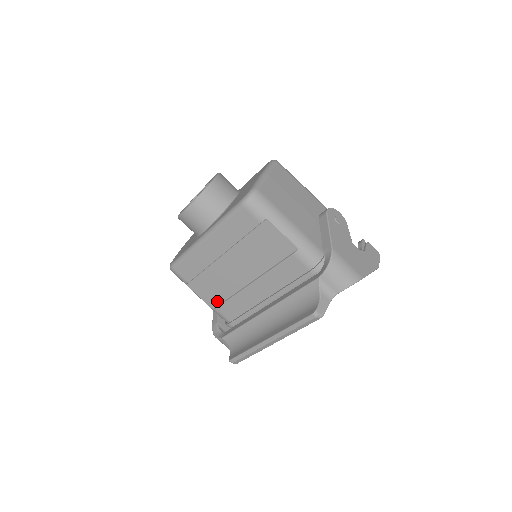
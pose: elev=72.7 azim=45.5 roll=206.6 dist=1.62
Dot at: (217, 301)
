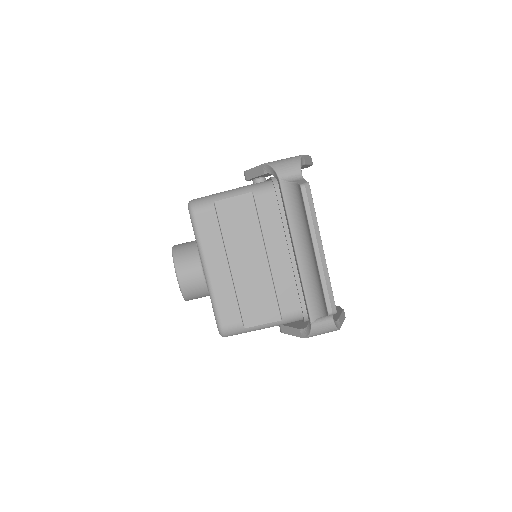
Dot at: (274, 308)
